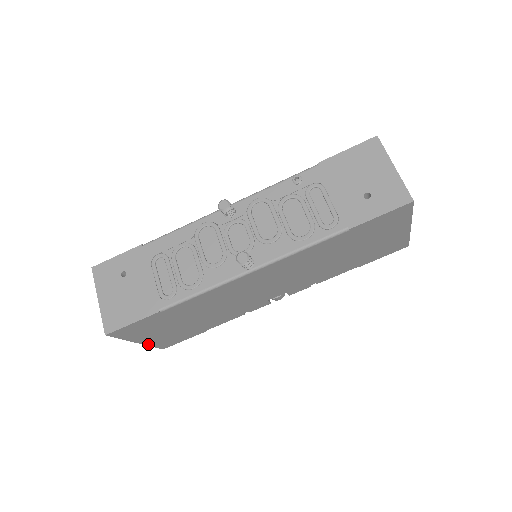
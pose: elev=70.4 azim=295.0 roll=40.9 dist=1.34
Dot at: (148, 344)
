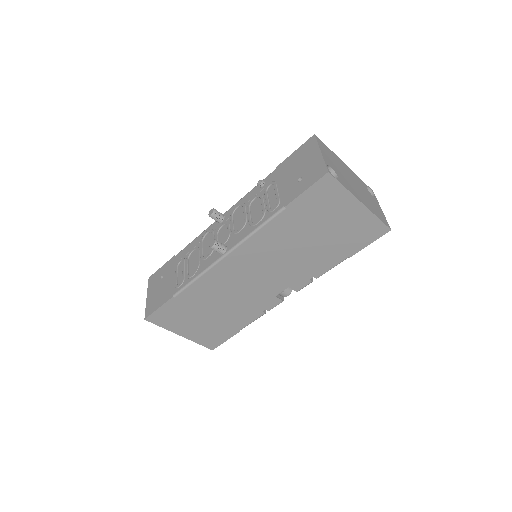
Dot at: (192, 339)
